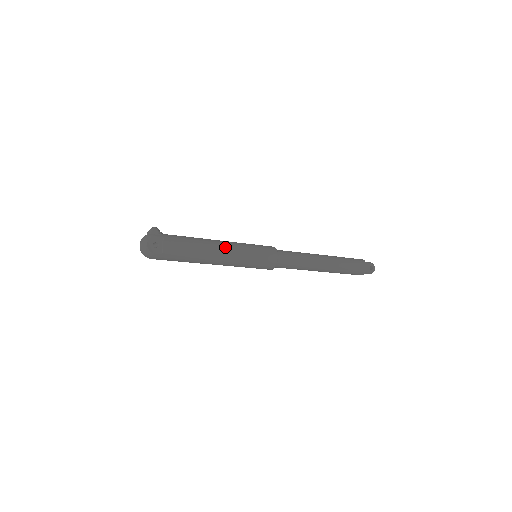
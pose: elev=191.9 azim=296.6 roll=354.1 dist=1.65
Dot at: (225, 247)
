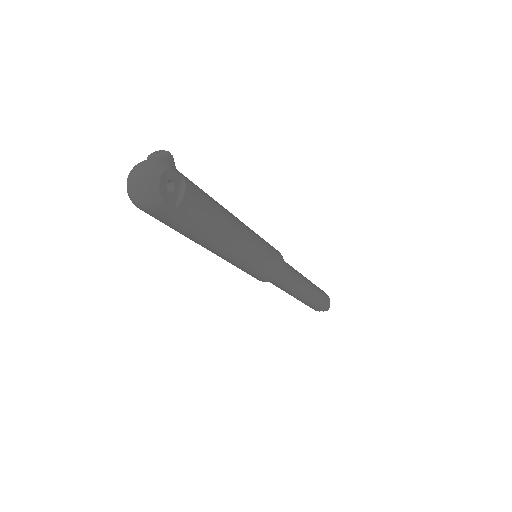
Dot at: (245, 230)
